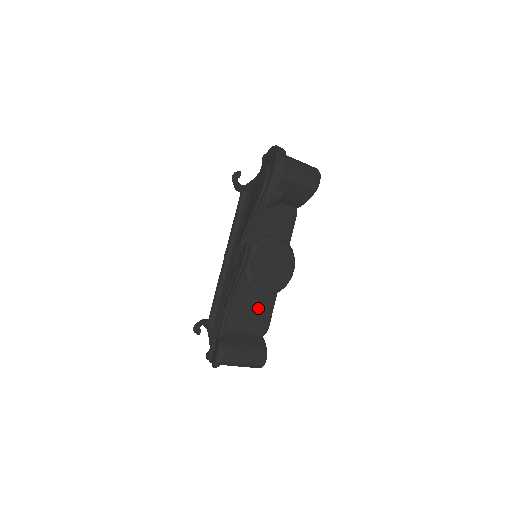
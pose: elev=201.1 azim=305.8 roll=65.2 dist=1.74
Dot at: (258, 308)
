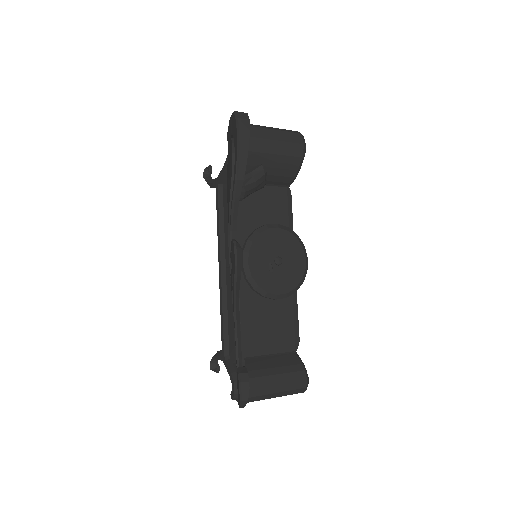
Dot at: (278, 318)
